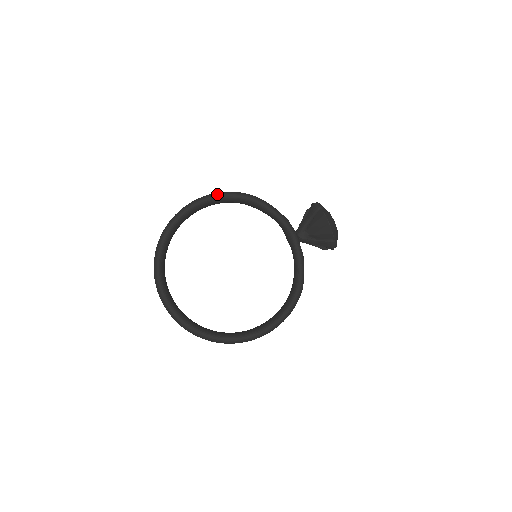
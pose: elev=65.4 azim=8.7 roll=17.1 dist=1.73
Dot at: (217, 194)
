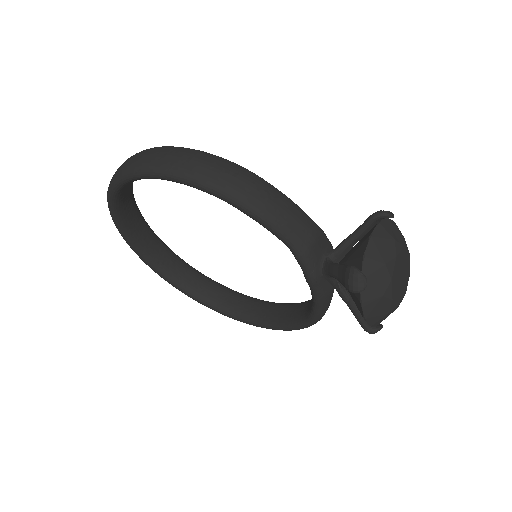
Dot at: (171, 175)
